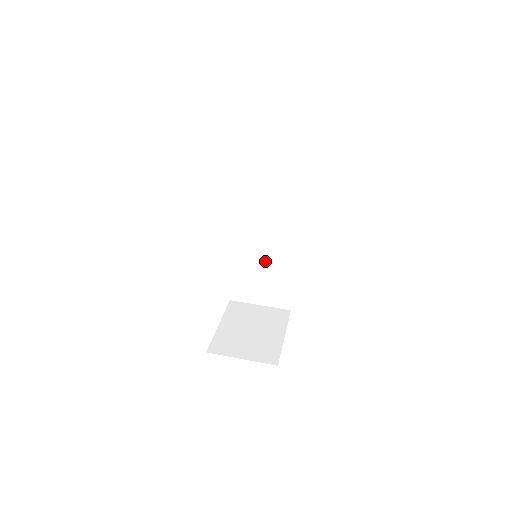
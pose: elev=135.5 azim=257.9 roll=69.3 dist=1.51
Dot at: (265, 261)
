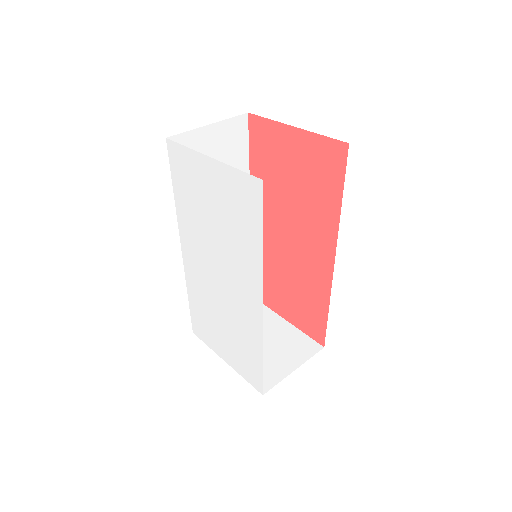
Dot at: occluded
